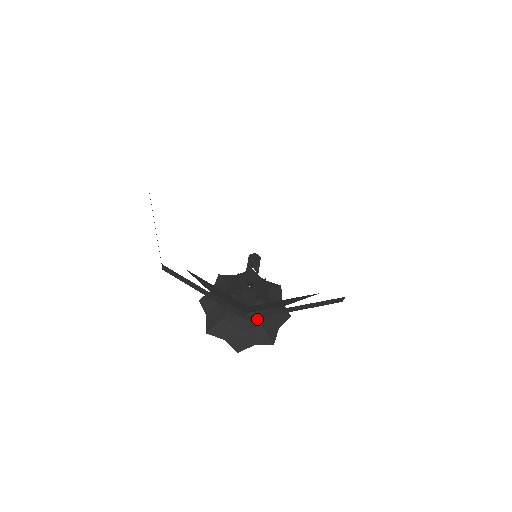
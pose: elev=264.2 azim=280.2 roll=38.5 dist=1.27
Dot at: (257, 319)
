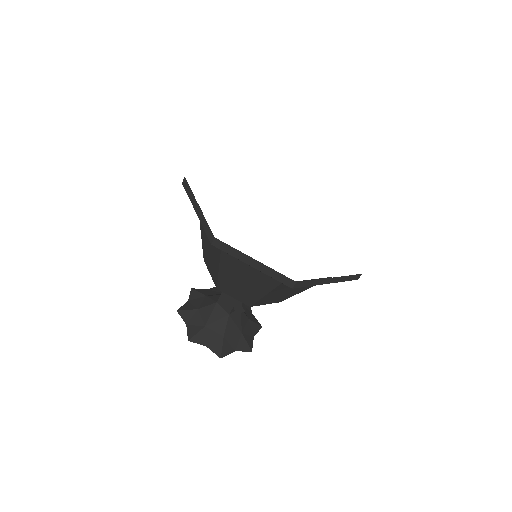
Dot at: (238, 326)
